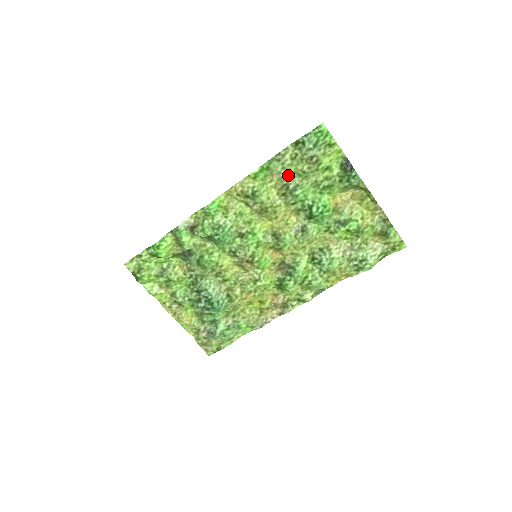
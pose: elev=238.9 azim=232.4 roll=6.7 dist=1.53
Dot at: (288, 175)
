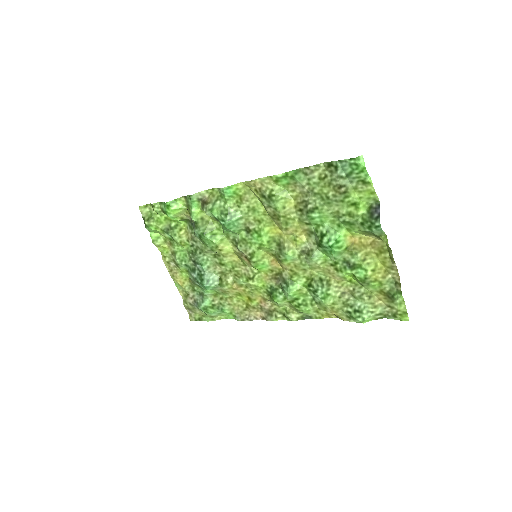
Dot at: (311, 193)
